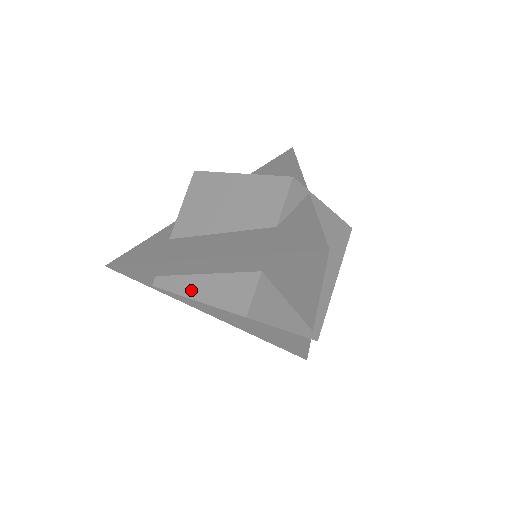
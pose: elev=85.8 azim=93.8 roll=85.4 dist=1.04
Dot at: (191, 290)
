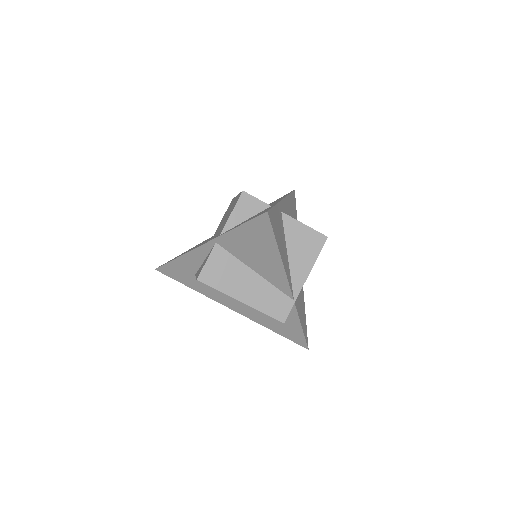
Dot at: occluded
